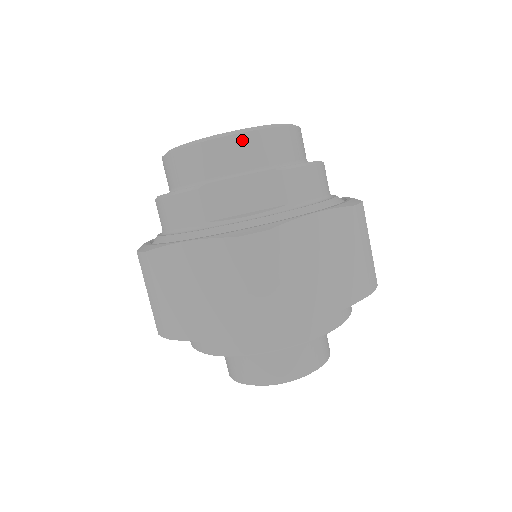
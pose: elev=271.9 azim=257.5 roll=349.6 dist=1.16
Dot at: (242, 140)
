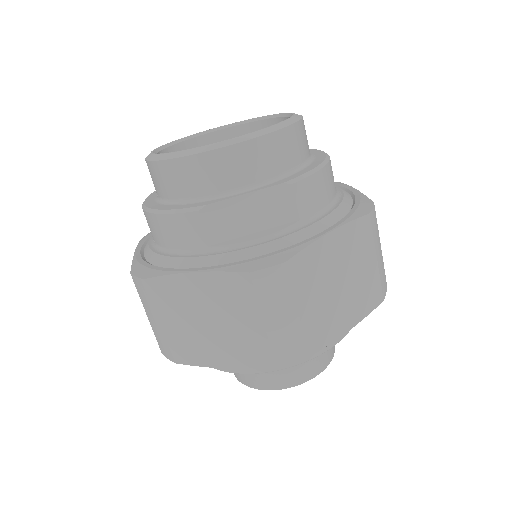
Dot at: (245, 150)
